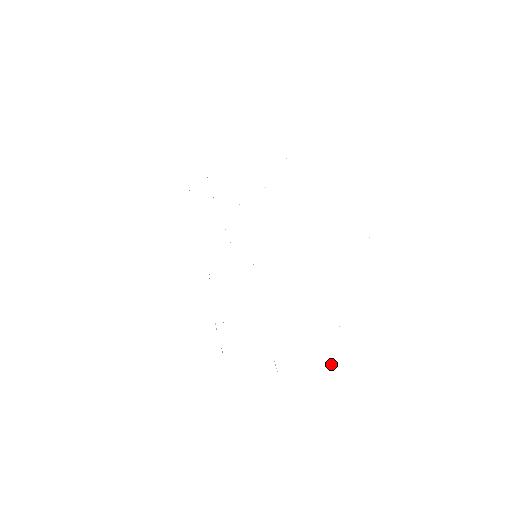
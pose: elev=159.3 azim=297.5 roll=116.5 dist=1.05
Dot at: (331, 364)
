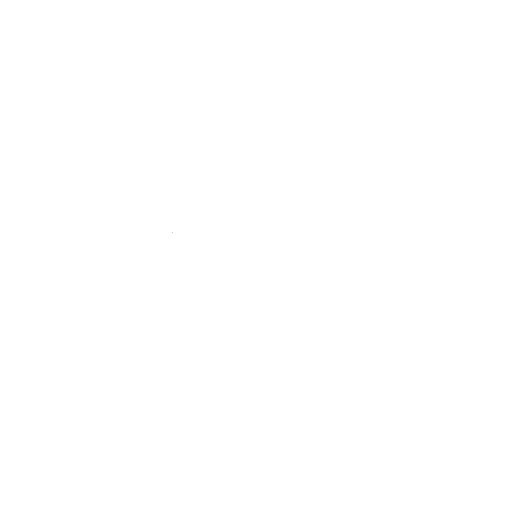
Dot at: occluded
